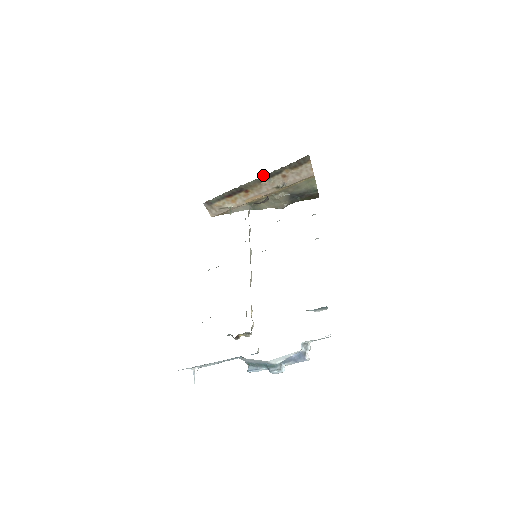
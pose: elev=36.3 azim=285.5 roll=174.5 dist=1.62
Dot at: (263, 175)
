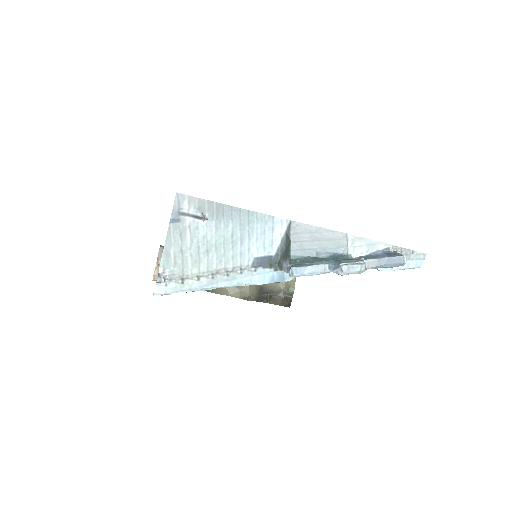
Dot at: occluded
